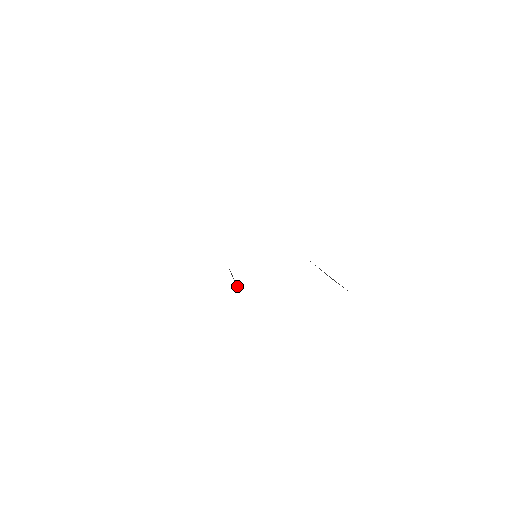
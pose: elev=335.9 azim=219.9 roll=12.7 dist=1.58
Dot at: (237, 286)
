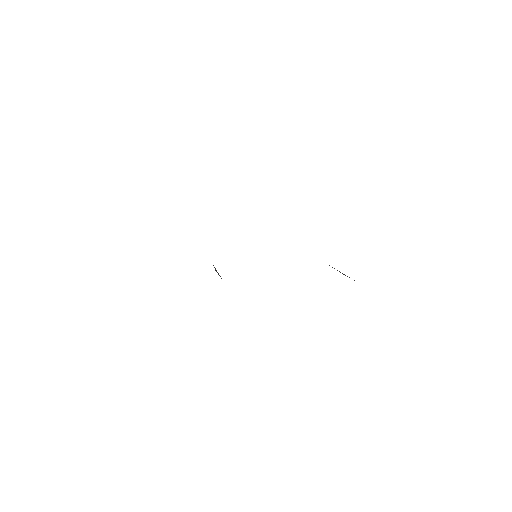
Dot at: occluded
